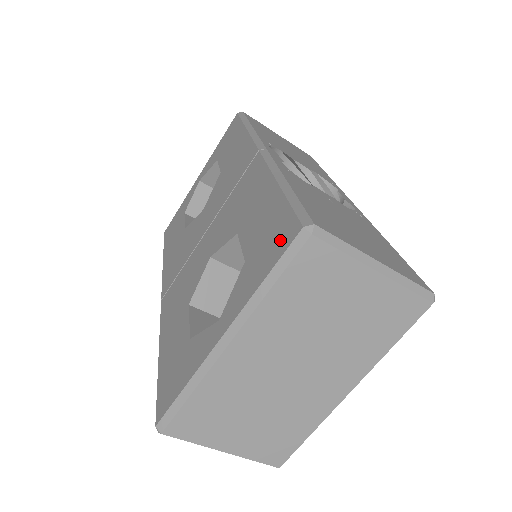
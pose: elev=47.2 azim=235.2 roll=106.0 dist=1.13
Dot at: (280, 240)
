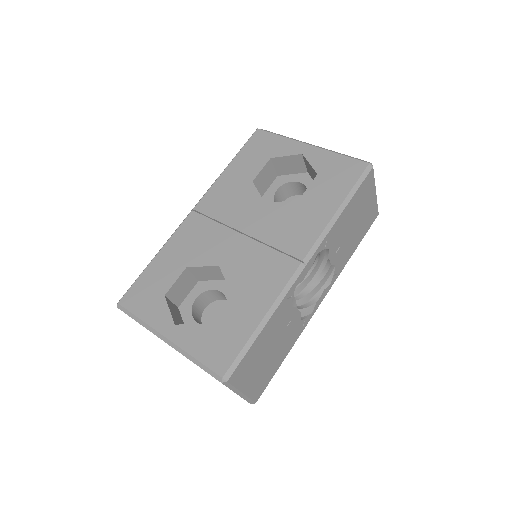
Dot at: (218, 358)
